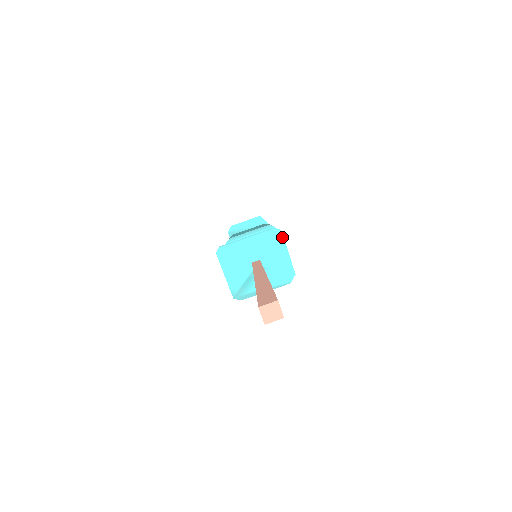
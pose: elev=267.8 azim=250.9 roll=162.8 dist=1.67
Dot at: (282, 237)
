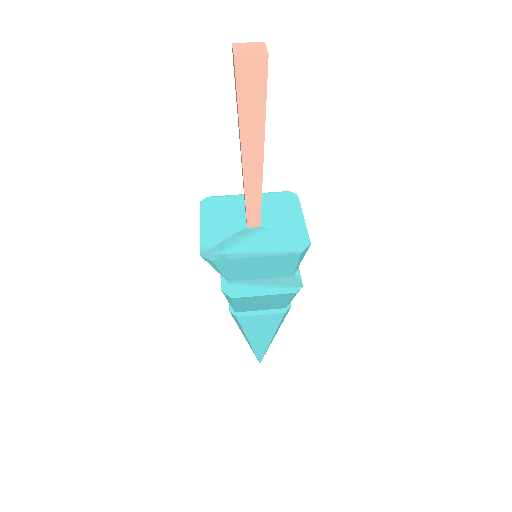
Dot at: (297, 201)
